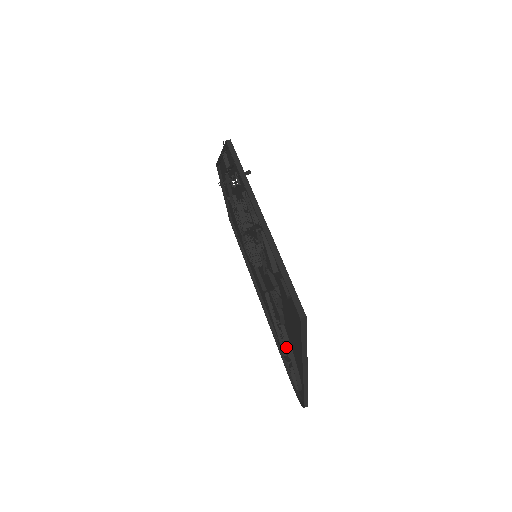
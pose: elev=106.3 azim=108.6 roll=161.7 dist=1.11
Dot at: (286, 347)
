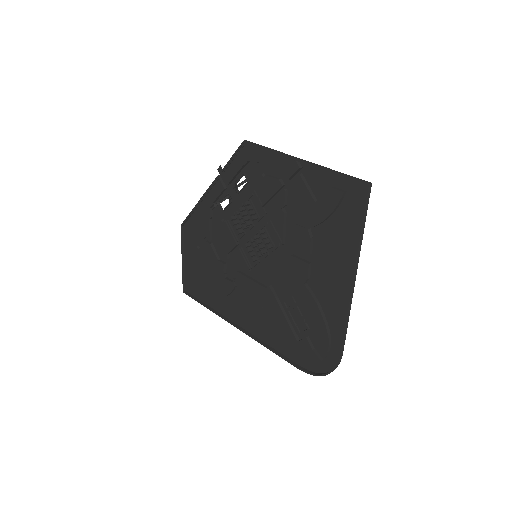
Dot at: (304, 320)
